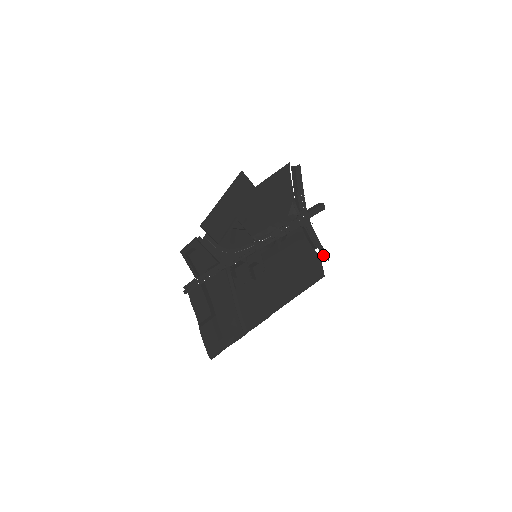
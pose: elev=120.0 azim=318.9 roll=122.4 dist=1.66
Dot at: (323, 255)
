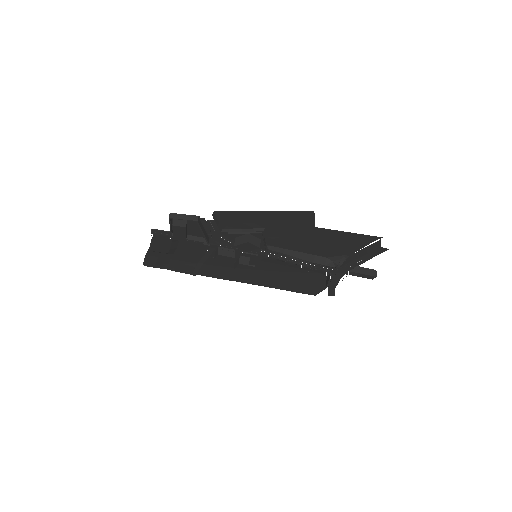
Dot at: (329, 292)
